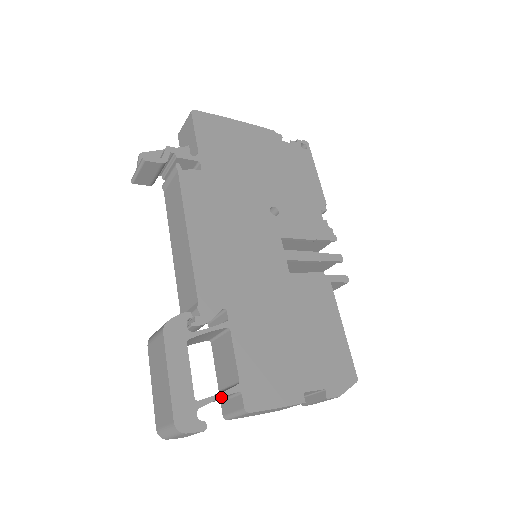
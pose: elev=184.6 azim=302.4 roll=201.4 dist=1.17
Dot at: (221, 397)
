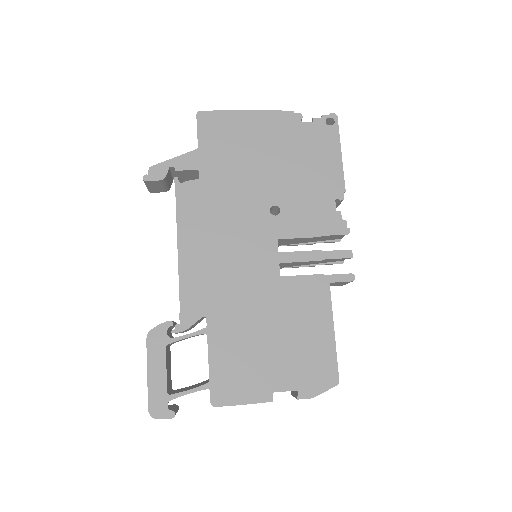
Dot at: occluded
